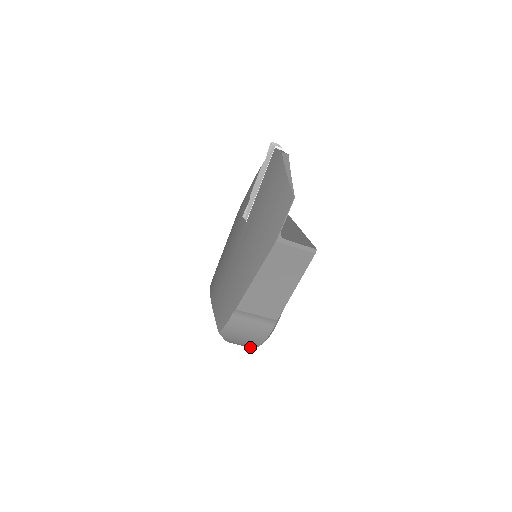
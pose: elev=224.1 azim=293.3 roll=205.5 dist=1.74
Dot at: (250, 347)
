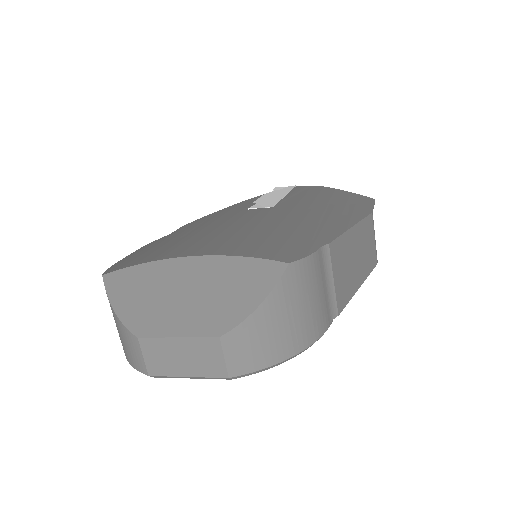
Dot at: (258, 363)
